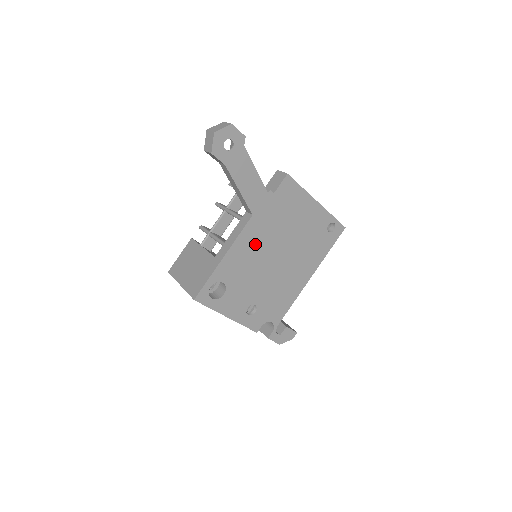
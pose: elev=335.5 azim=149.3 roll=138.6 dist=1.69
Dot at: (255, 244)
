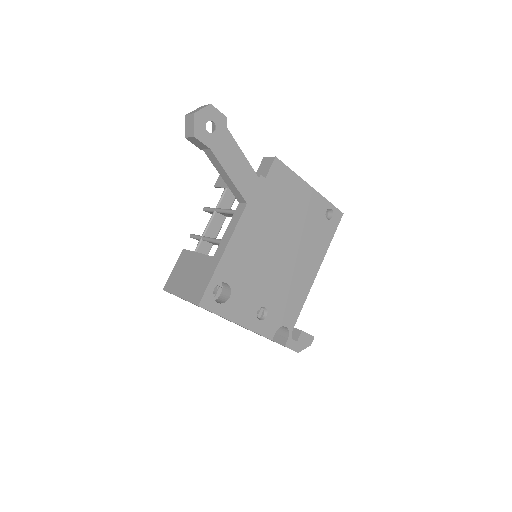
Dot at: (254, 236)
